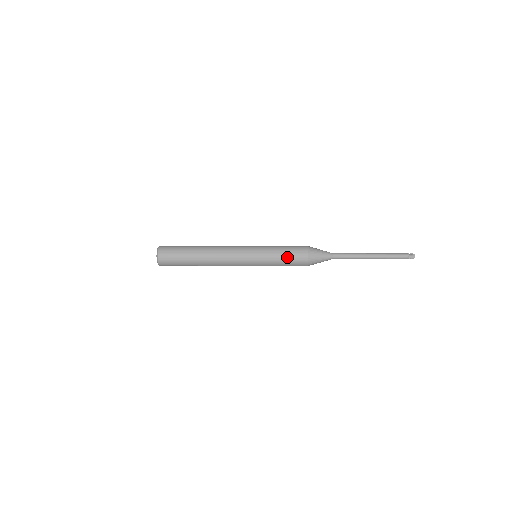
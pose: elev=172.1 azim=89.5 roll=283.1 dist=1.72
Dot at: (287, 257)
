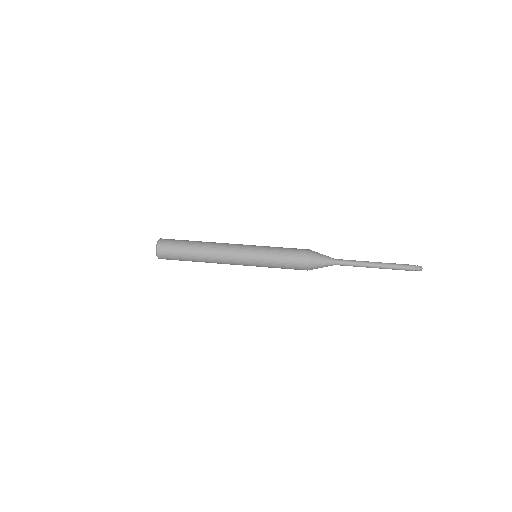
Dot at: (286, 268)
